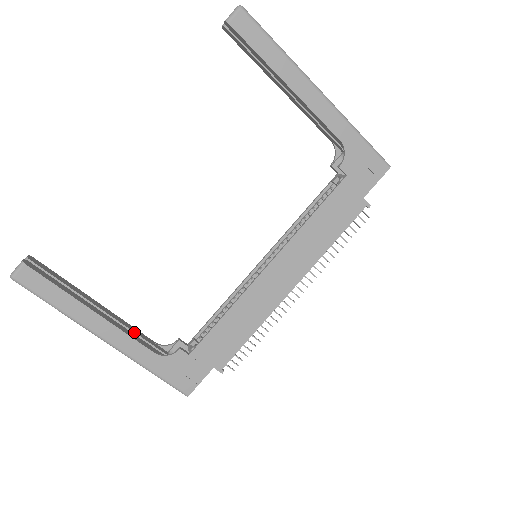
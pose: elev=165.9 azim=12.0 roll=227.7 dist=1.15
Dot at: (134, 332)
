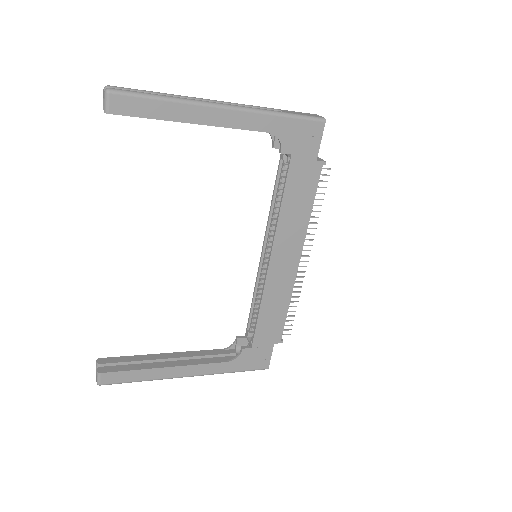
Dot at: (203, 356)
